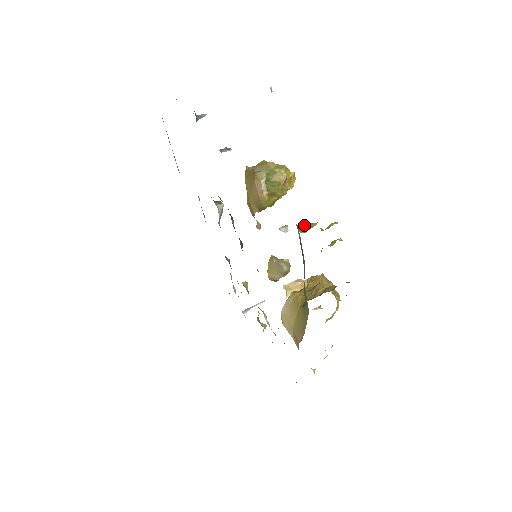
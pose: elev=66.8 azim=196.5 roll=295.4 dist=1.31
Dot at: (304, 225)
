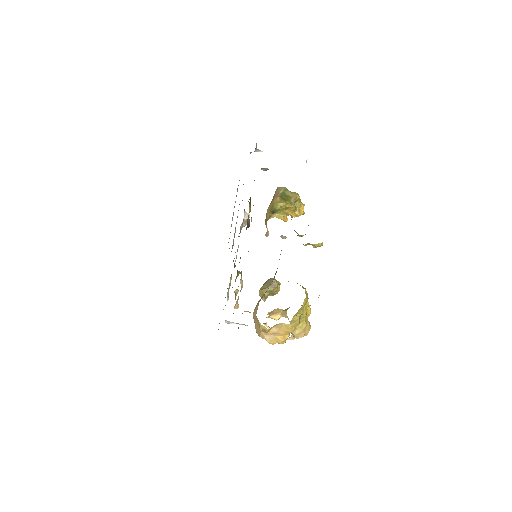
Dot at: occluded
